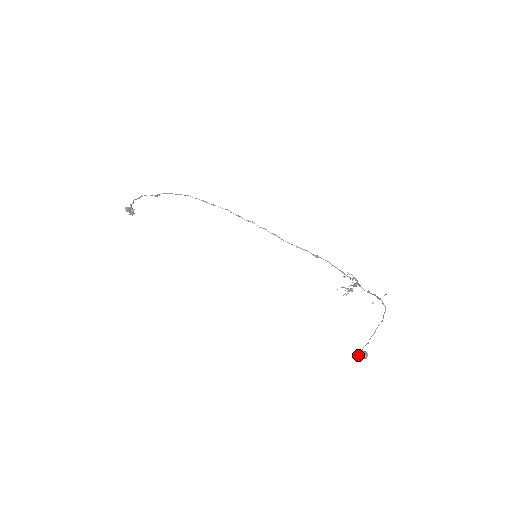
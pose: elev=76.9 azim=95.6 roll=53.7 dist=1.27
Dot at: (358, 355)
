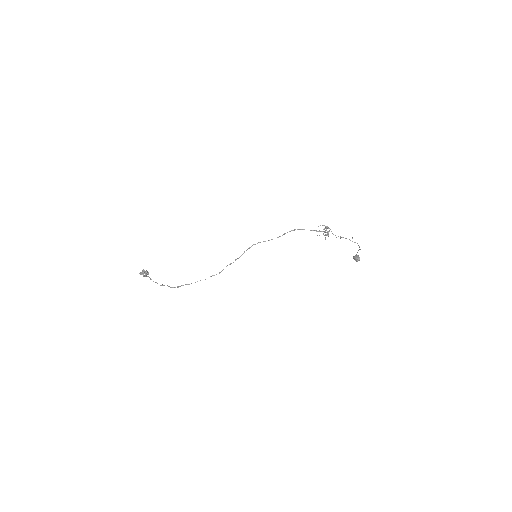
Dot at: occluded
